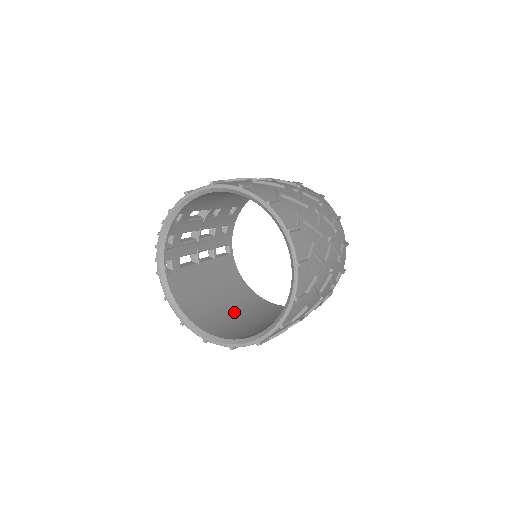
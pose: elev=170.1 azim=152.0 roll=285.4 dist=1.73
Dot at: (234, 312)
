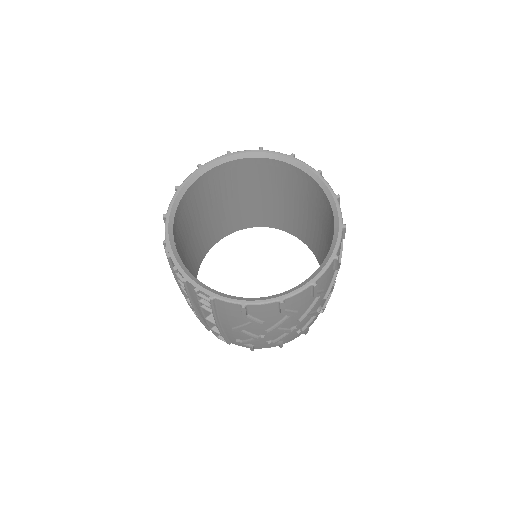
Dot at: occluded
